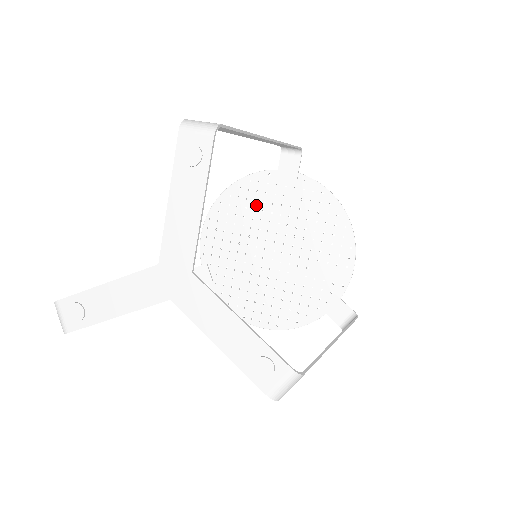
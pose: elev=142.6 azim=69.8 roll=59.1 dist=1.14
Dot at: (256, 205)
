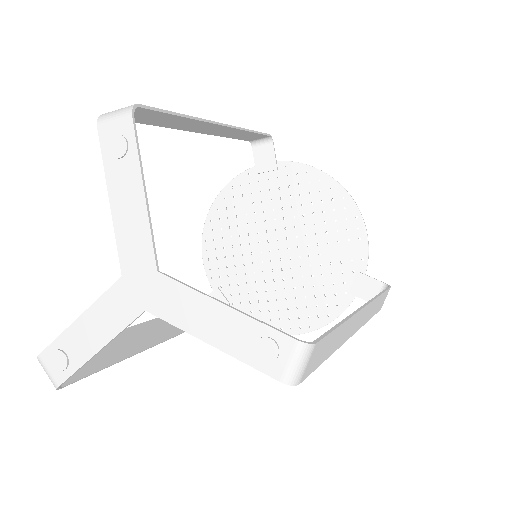
Dot at: (246, 210)
